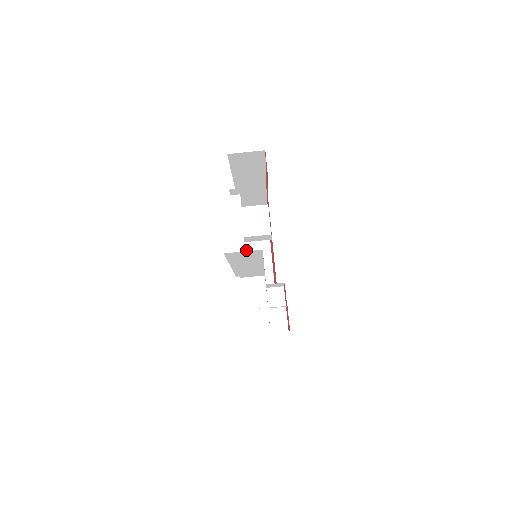
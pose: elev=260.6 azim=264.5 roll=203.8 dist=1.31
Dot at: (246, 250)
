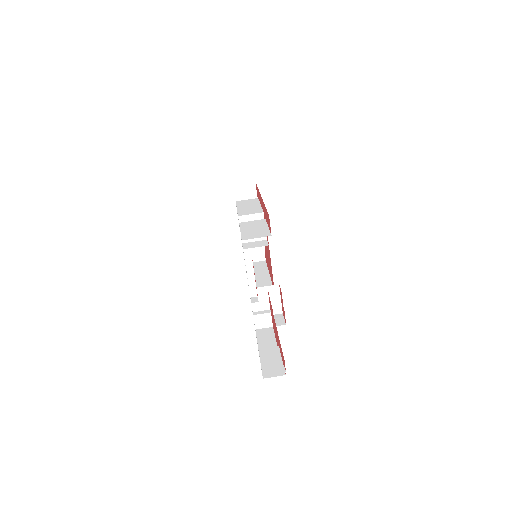
Dot at: occluded
